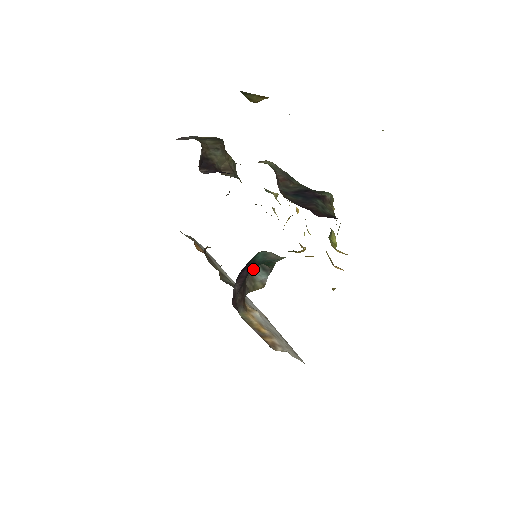
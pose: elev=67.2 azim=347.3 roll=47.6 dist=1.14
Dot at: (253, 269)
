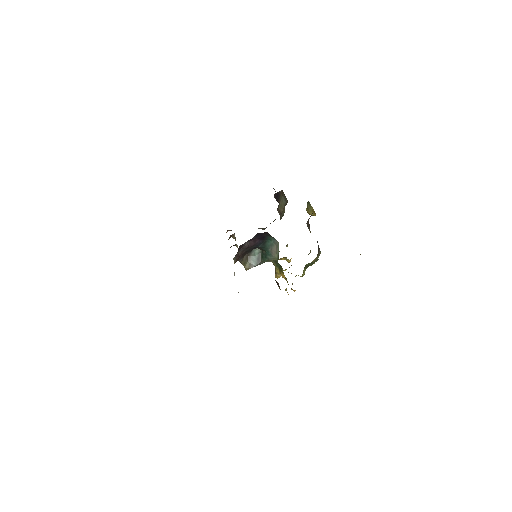
Dot at: (254, 253)
